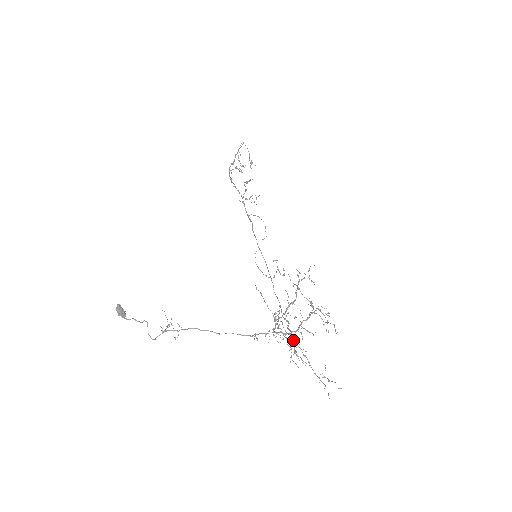
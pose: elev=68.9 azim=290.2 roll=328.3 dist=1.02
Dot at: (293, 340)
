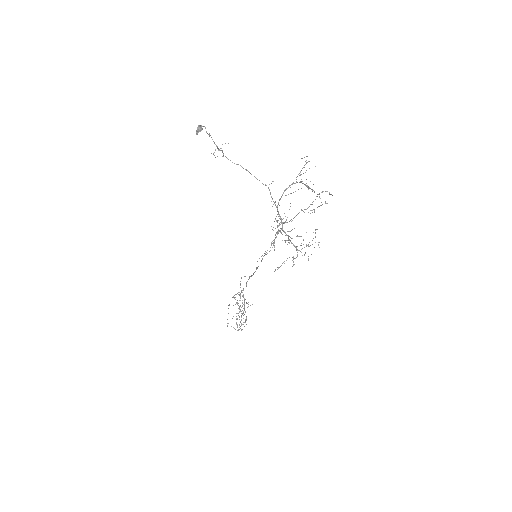
Dot at: (284, 222)
